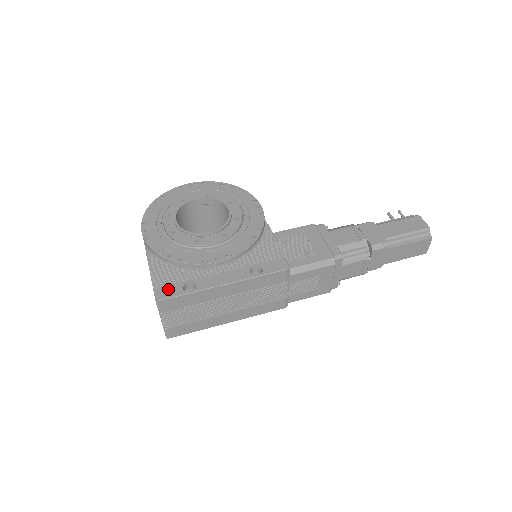
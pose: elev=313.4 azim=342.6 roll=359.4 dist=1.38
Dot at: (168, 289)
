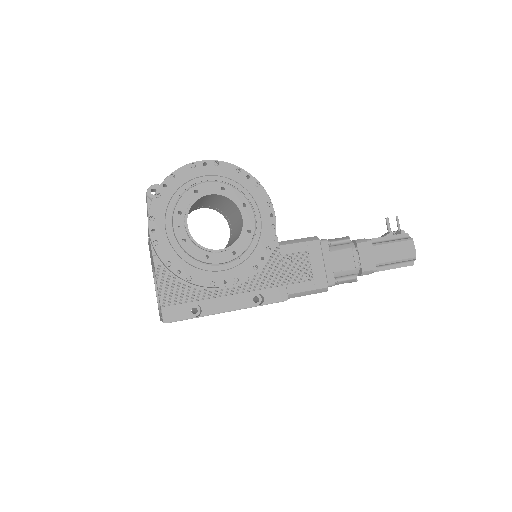
Dot at: (175, 311)
